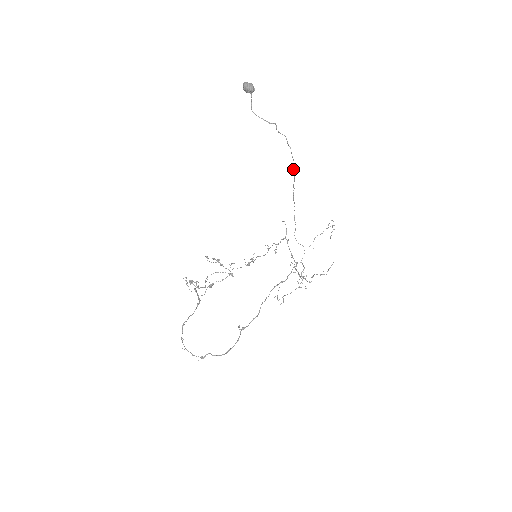
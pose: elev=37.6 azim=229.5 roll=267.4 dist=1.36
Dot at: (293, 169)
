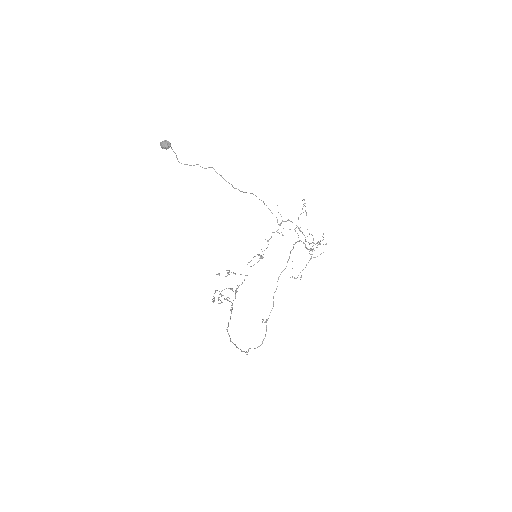
Dot at: occluded
